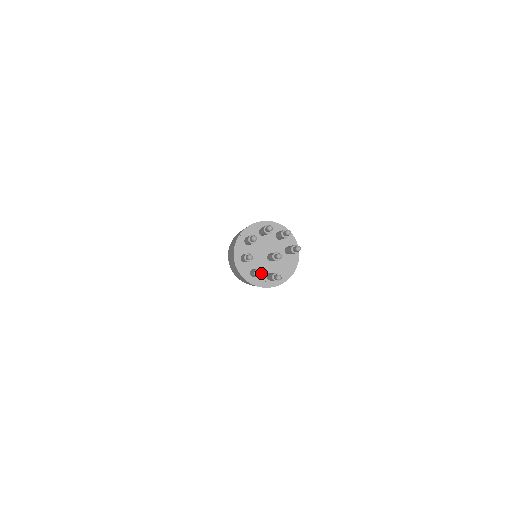
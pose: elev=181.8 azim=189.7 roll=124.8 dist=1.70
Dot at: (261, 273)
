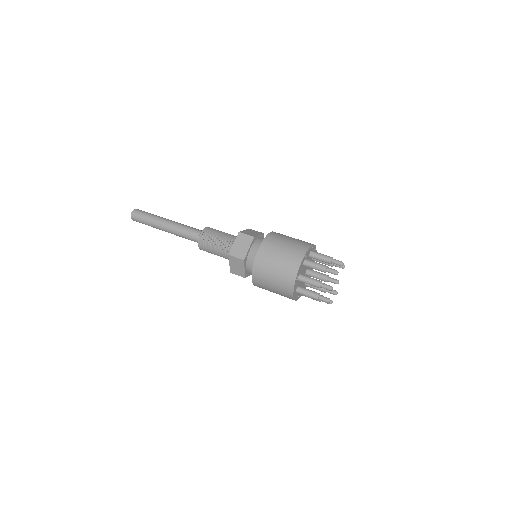
Dot at: occluded
